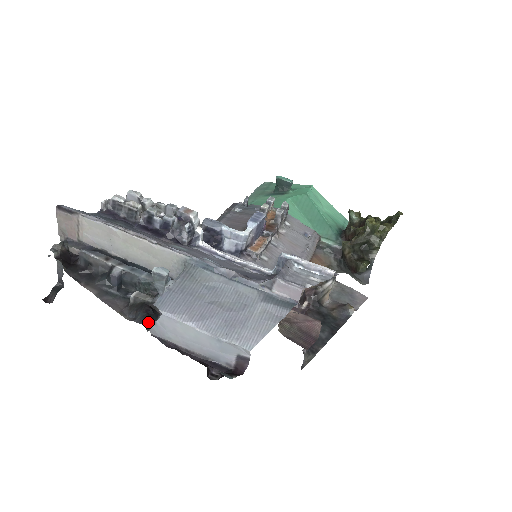
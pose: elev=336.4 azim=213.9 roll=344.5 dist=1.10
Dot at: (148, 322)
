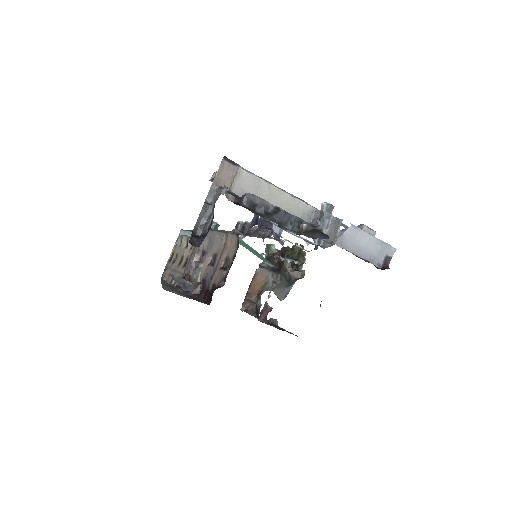
Dot at: (329, 238)
